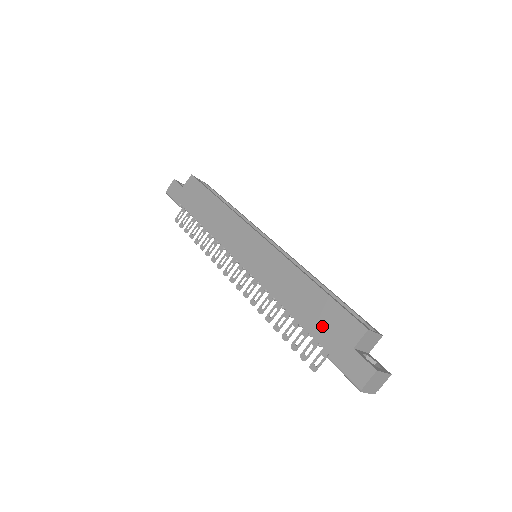
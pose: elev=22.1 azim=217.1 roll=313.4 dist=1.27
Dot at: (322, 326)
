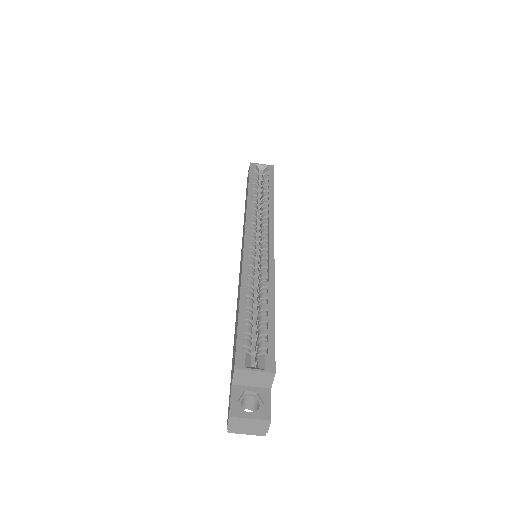
Dot at: (233, 351)
